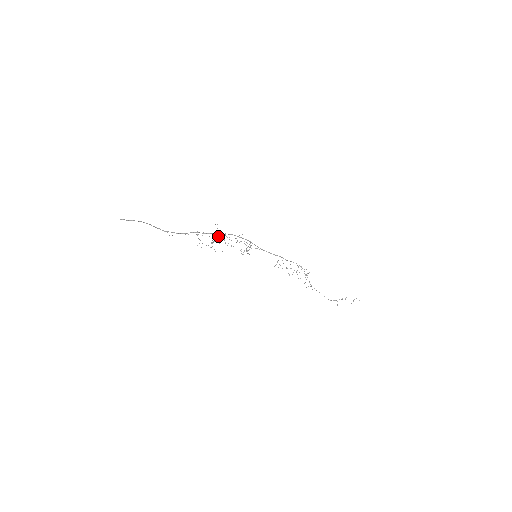
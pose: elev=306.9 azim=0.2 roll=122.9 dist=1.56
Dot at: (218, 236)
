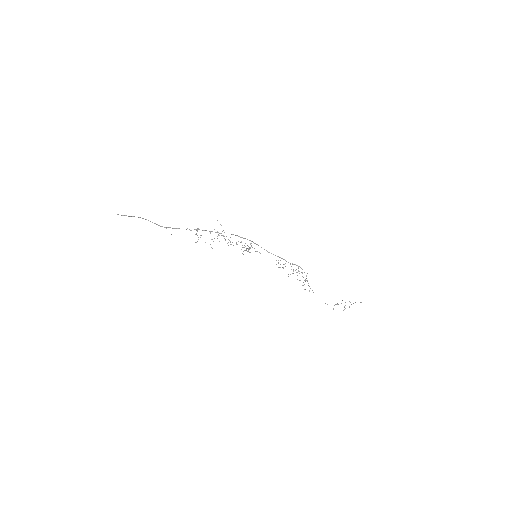
Dot at: occluded
